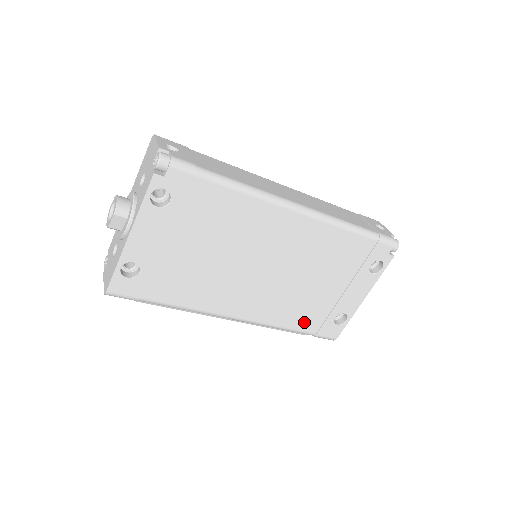
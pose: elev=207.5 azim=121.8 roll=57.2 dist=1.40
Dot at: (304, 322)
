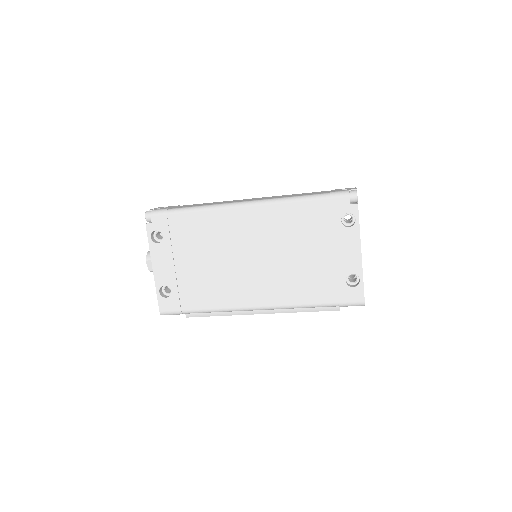
Dot at: (318, 294)
